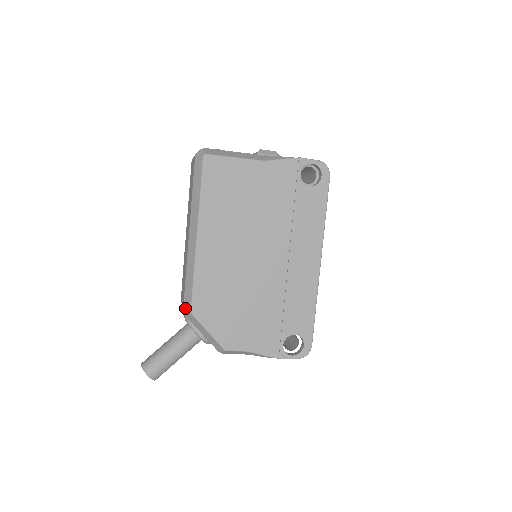
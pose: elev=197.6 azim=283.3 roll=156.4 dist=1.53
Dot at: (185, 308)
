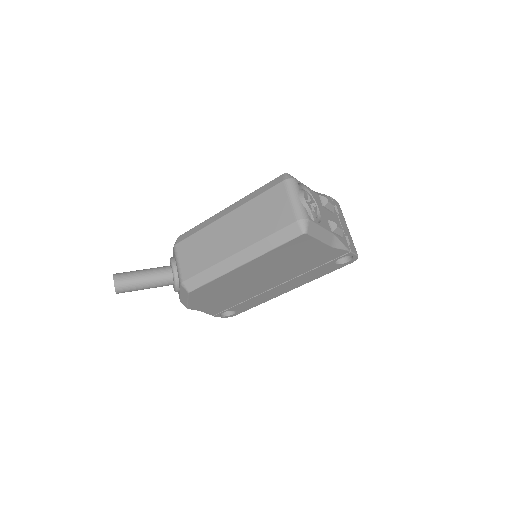
Dot at: (186, 284)
